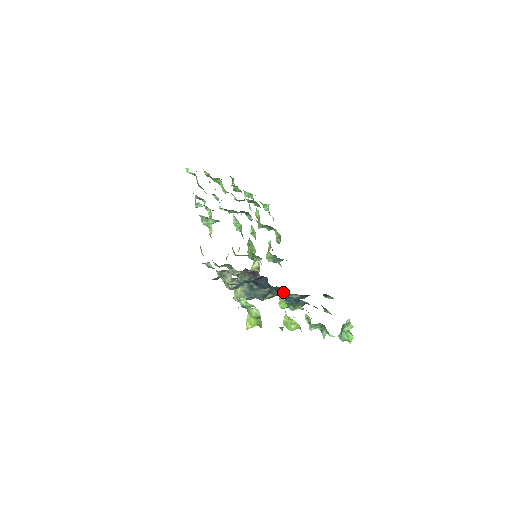
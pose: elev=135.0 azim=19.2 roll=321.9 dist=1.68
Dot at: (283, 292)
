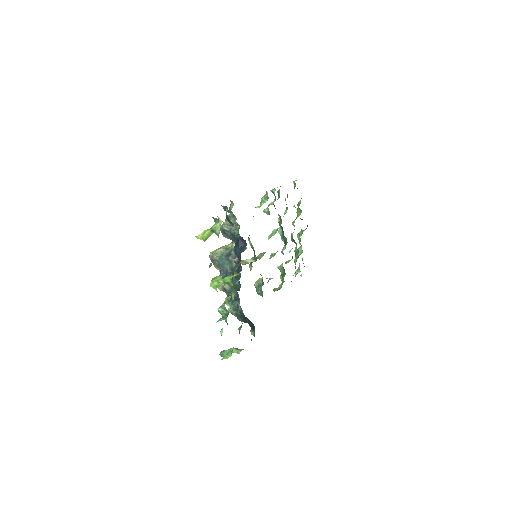
Dot at: occluded
